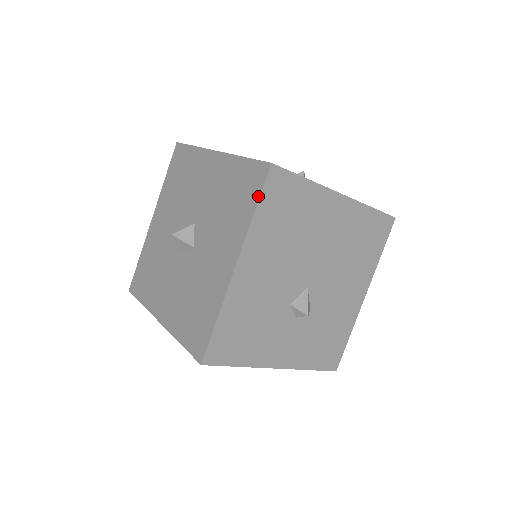
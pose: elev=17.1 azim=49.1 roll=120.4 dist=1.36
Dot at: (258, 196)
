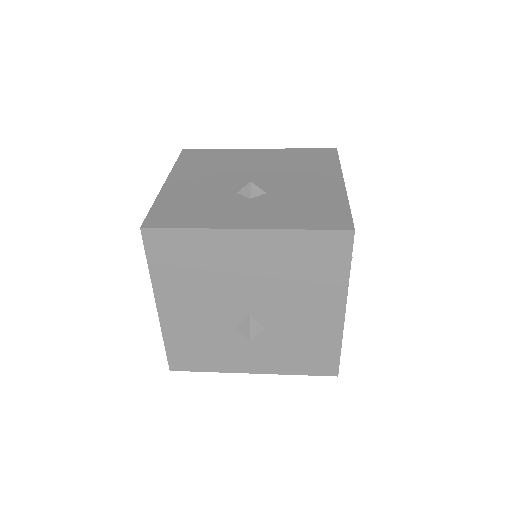
Dot at: (146, 254)
